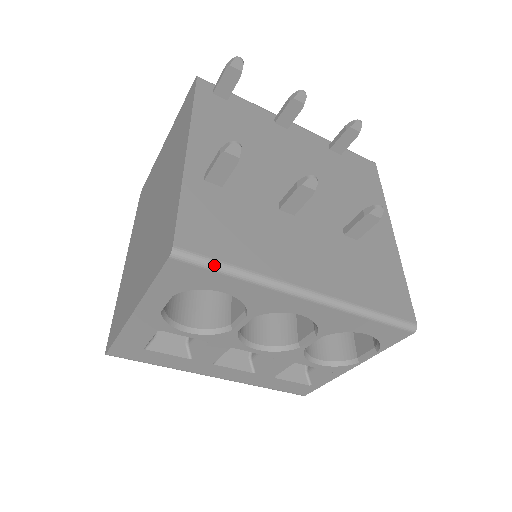
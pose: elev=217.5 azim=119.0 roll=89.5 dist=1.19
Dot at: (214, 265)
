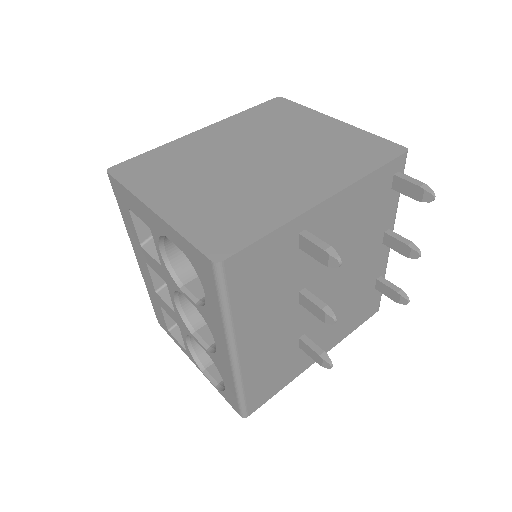
Dot at: (223, 293)
